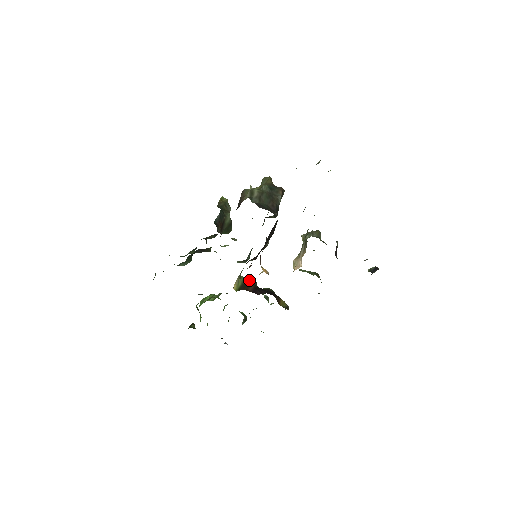
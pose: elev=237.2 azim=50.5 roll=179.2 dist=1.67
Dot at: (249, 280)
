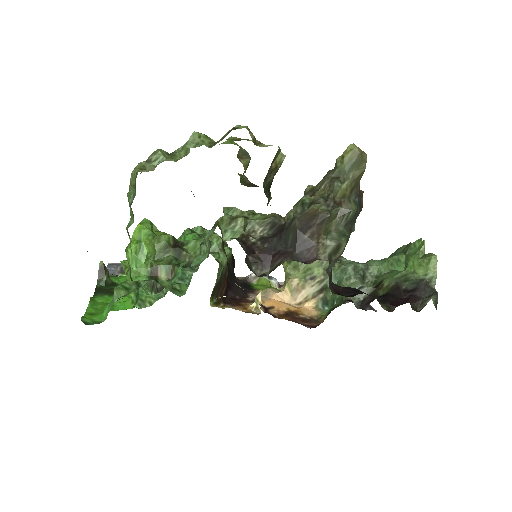
Dot at: (225, 271)
